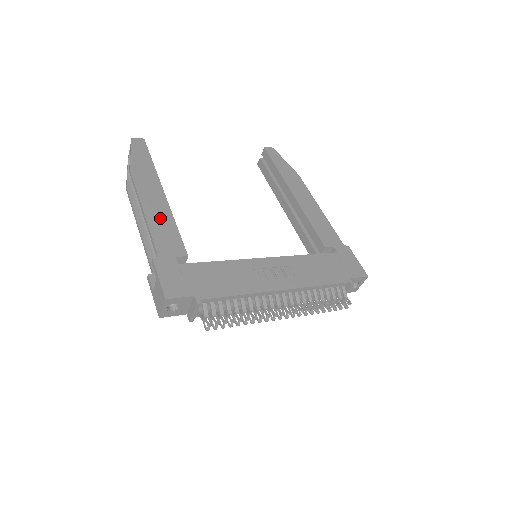
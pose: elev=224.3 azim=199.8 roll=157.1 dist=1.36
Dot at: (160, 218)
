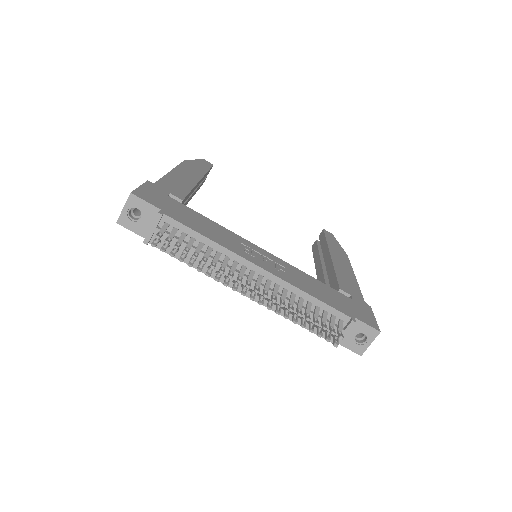
Dot at: (181, 180)
